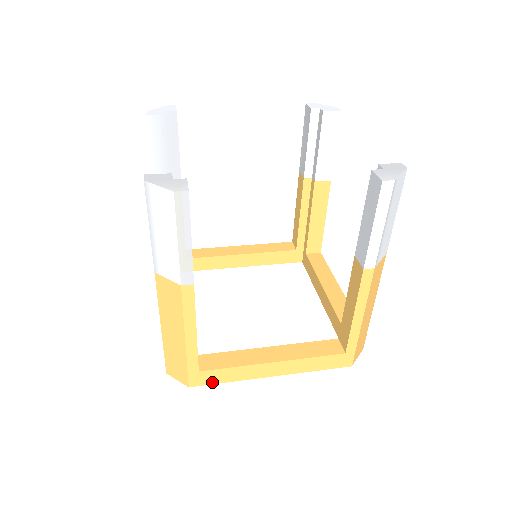
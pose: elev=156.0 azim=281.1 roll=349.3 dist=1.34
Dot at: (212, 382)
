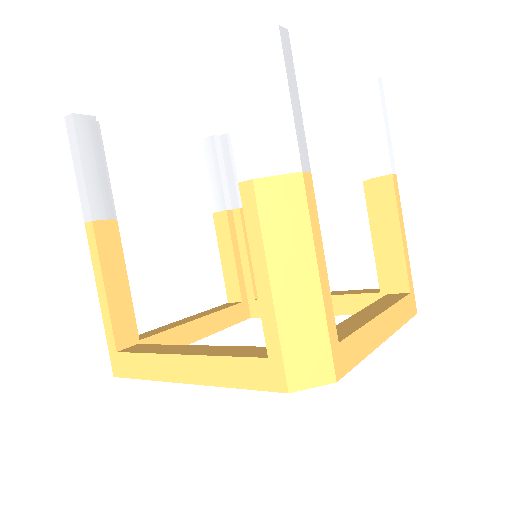
Dot at: (351, 364)
